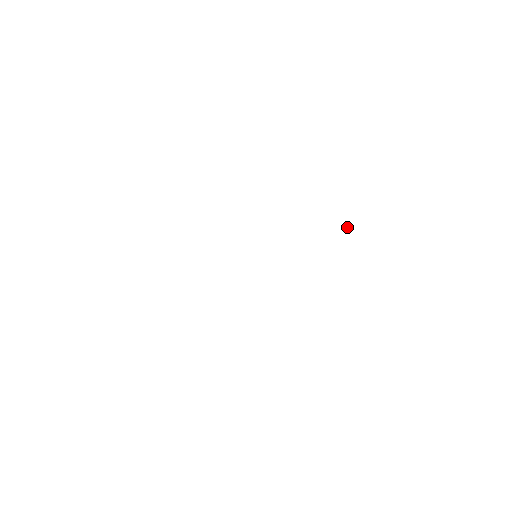
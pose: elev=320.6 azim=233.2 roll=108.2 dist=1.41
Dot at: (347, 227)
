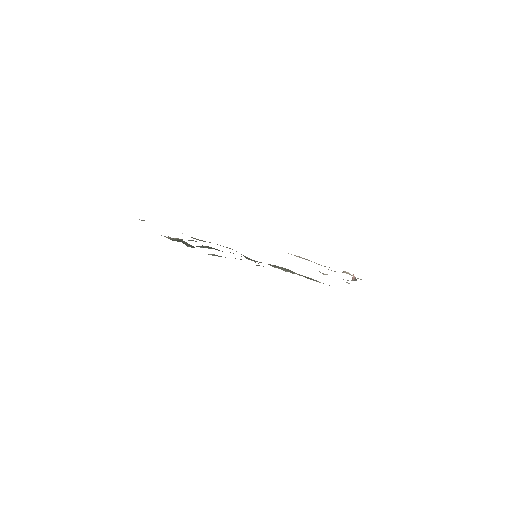
Dot at: (352, 279)
